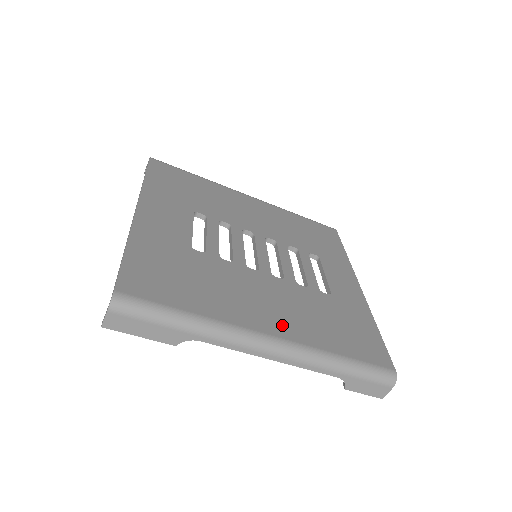
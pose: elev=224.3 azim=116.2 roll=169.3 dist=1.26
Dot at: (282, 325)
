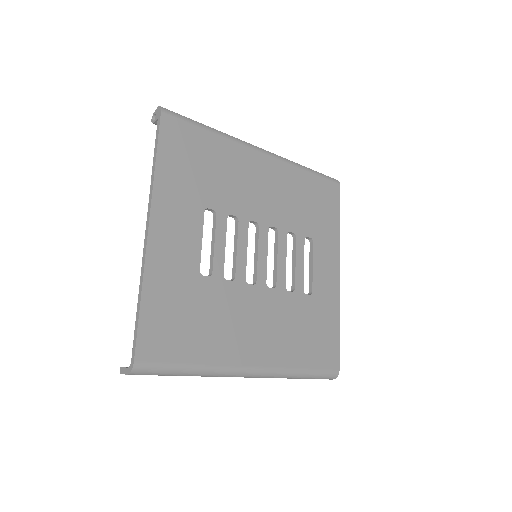
Dot at: (265, 351)
